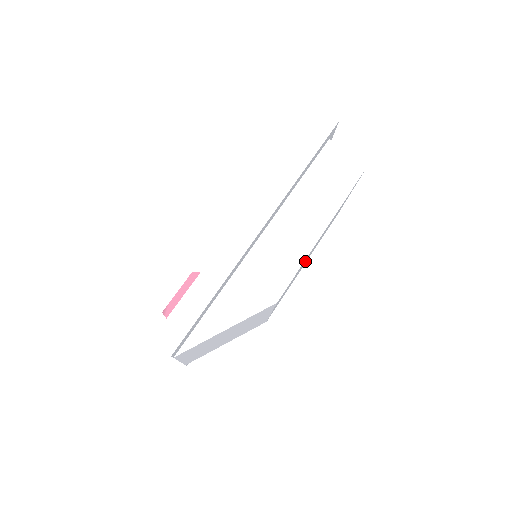
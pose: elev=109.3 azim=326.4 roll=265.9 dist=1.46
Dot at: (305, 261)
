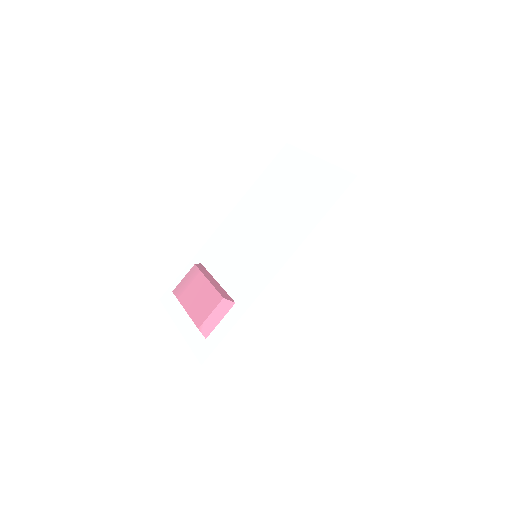
Dot at: occluded
